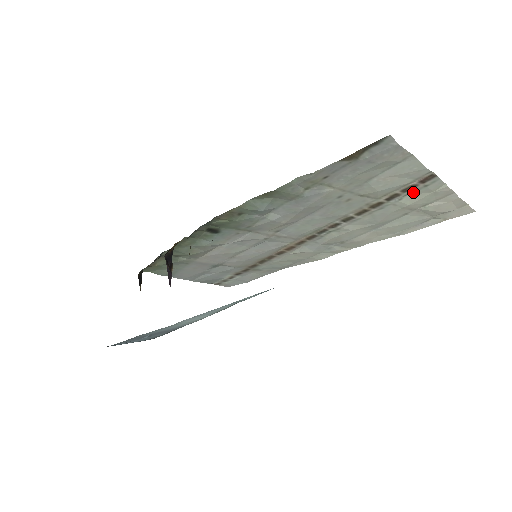
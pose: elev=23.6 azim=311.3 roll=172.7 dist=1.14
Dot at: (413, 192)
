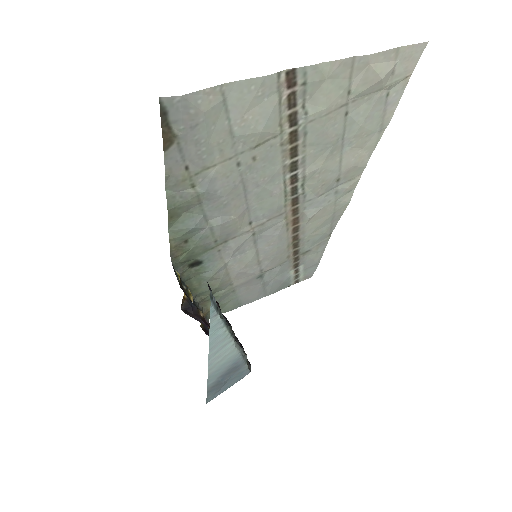
Dot at: (305, 98)
